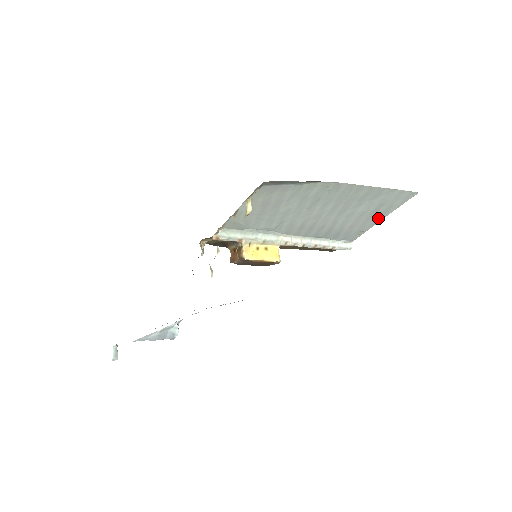
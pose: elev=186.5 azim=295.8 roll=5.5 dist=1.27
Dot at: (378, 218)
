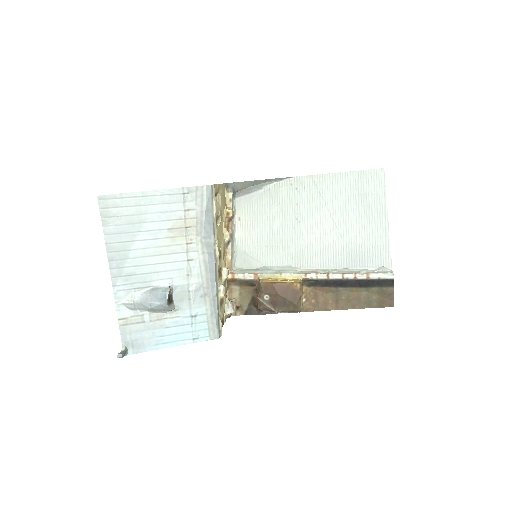
Dot at: (381, 218)
